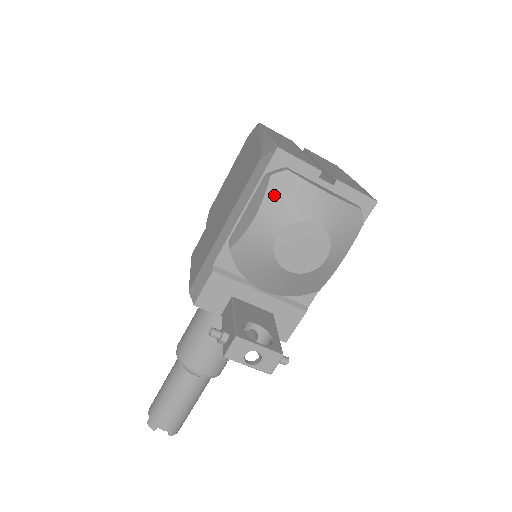
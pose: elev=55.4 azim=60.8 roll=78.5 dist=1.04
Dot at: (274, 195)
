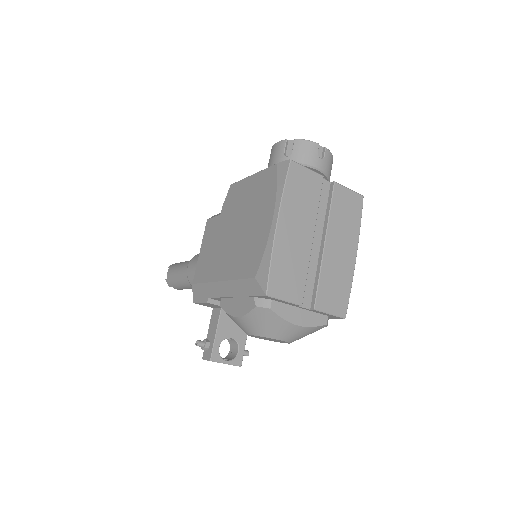
Dot at: (254, 318)
